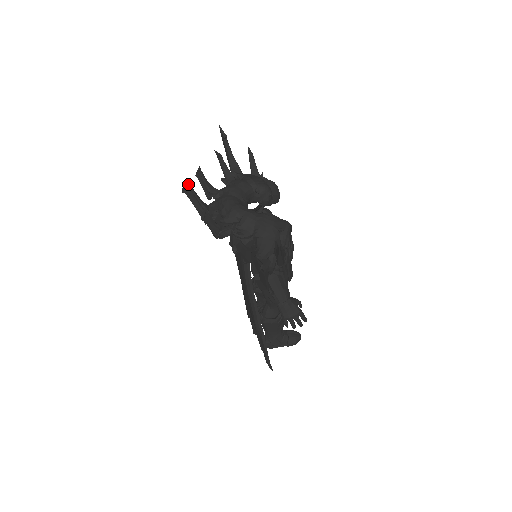
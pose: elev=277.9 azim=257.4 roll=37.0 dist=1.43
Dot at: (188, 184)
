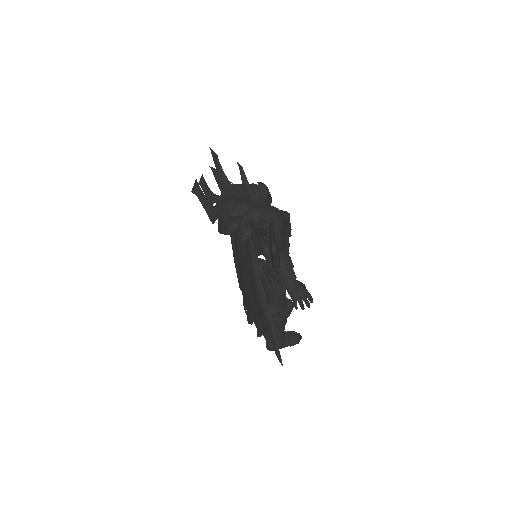
Dot at: (198, 185)
